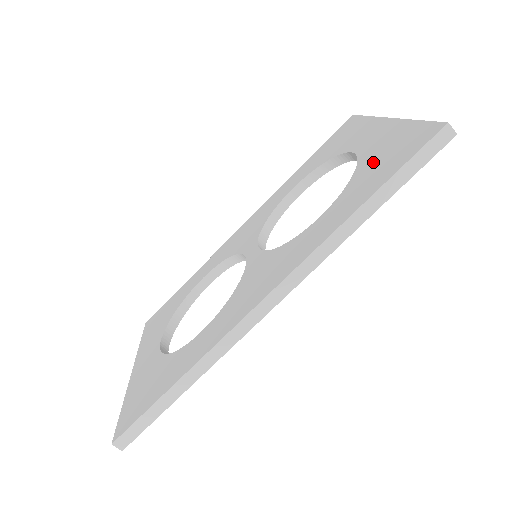
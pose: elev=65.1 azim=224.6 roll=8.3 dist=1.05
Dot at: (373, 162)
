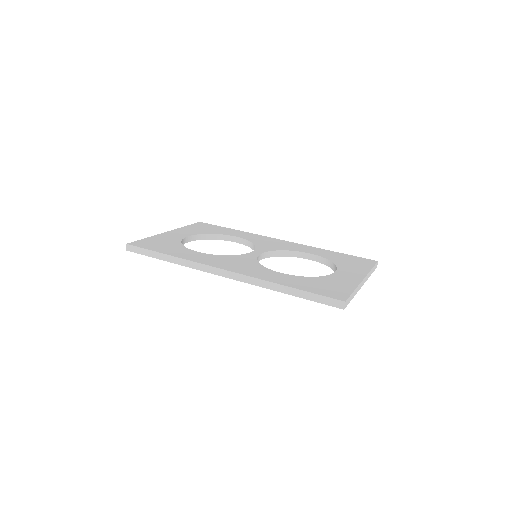
Dot at: (322, 282)
